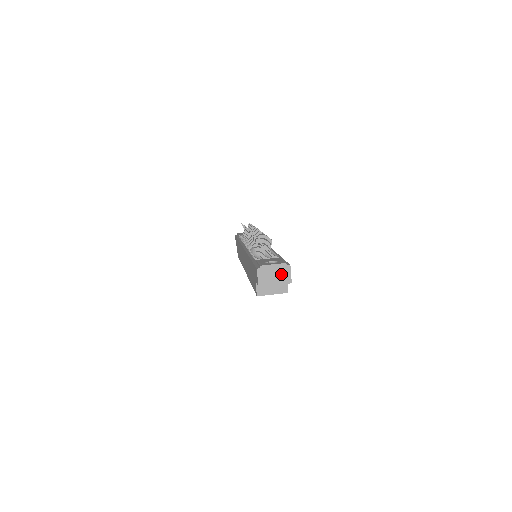
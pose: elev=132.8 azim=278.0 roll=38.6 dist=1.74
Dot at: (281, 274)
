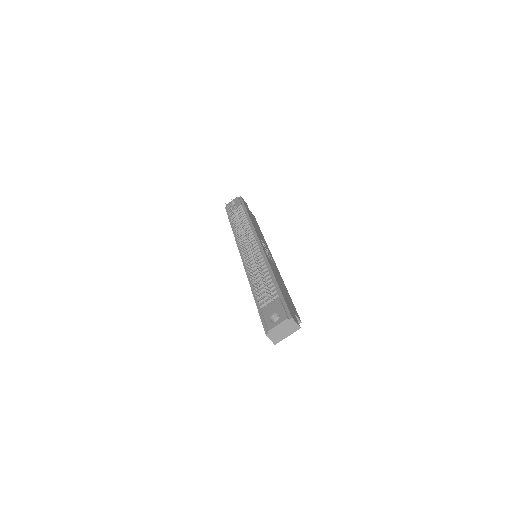
Dot at: (288, 327)
